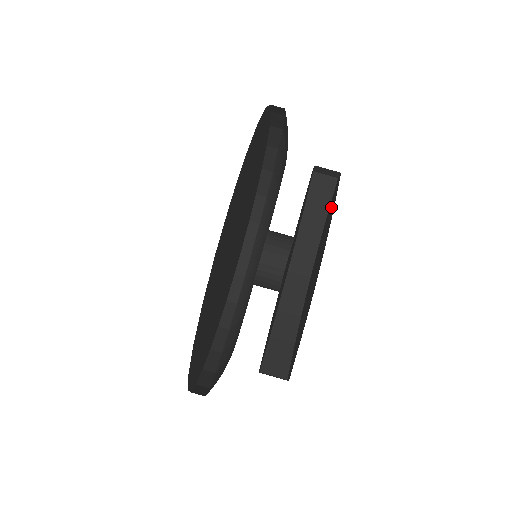
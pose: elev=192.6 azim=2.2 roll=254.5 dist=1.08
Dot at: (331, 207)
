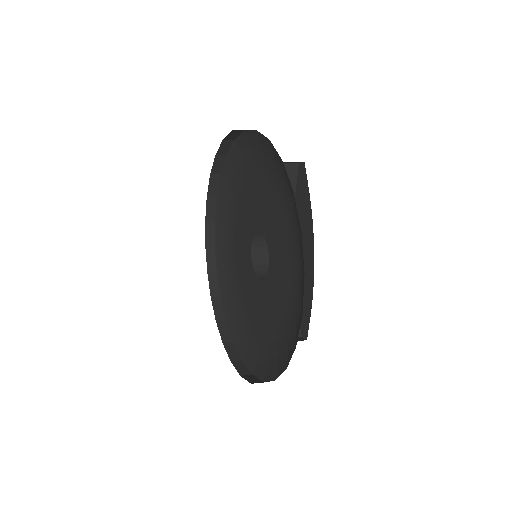
Dot at: (302, 193)
